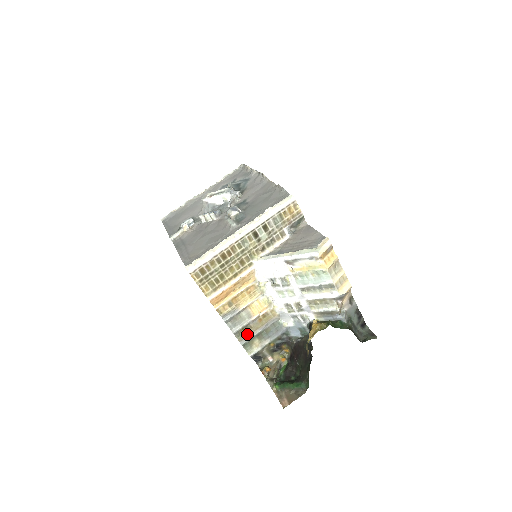
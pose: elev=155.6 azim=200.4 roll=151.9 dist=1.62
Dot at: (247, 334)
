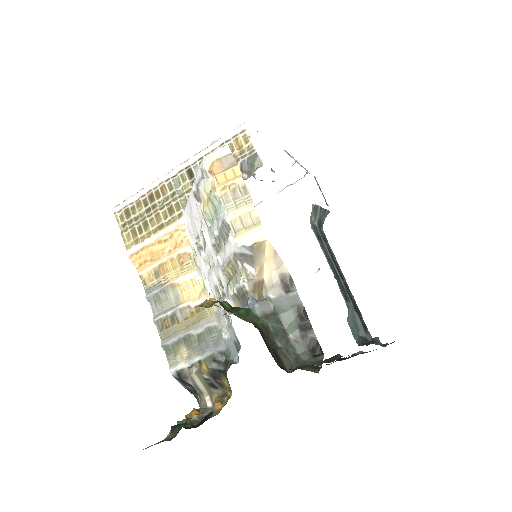
Dot at: (172, 331)
